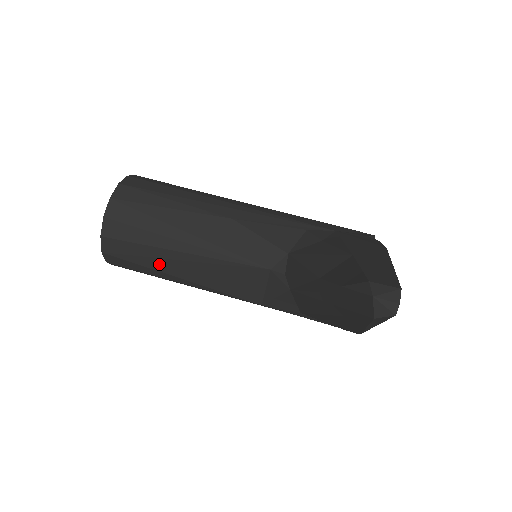
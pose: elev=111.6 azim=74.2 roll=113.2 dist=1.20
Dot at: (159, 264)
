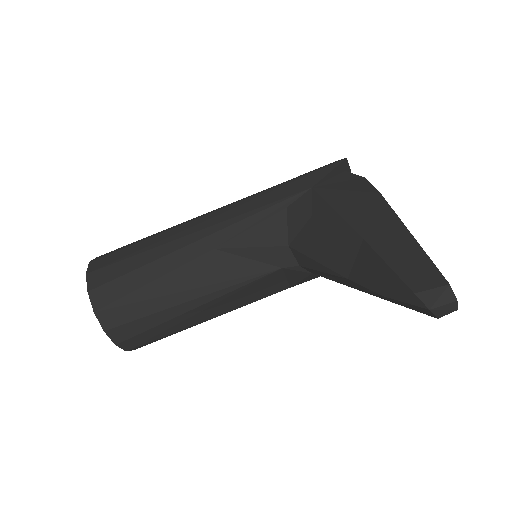
Dot at: (182, 326)
